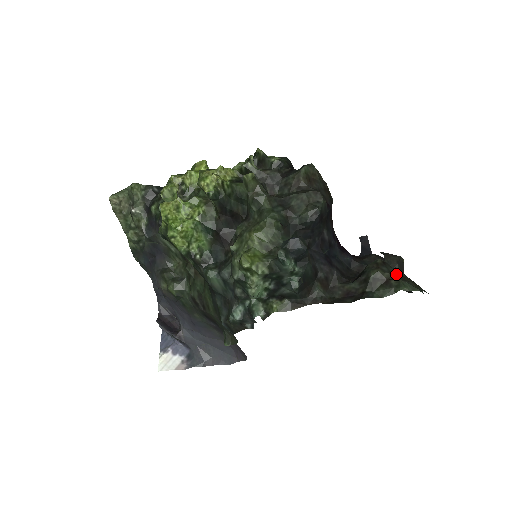
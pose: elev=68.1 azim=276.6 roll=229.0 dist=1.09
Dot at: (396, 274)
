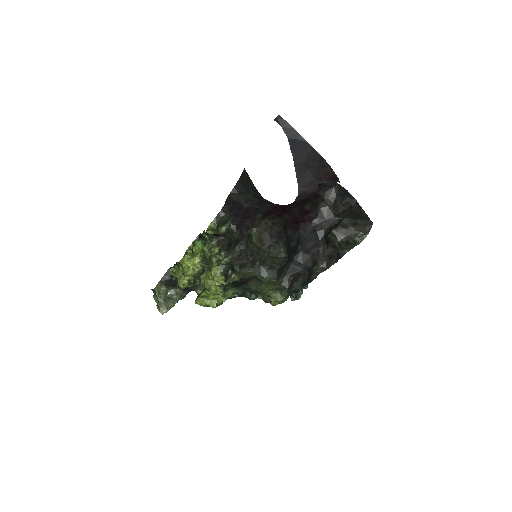
Dot at: (348, 233)
